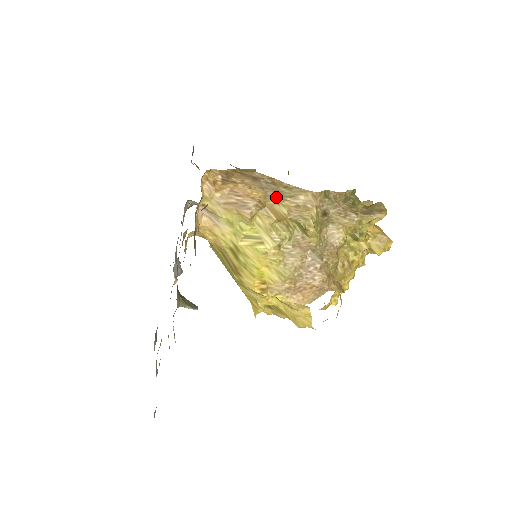
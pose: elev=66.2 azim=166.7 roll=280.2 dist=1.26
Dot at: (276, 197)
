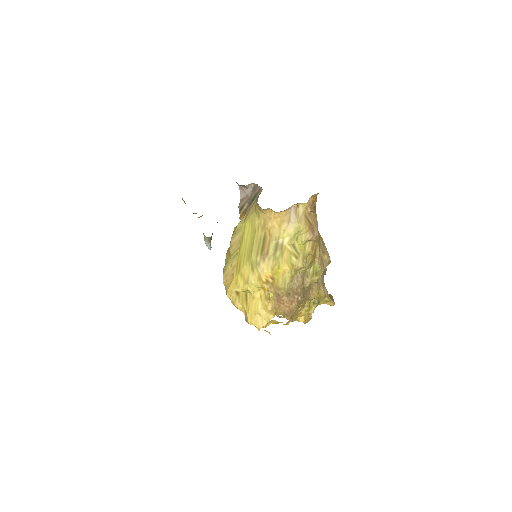
Dot at: (319, 243)
